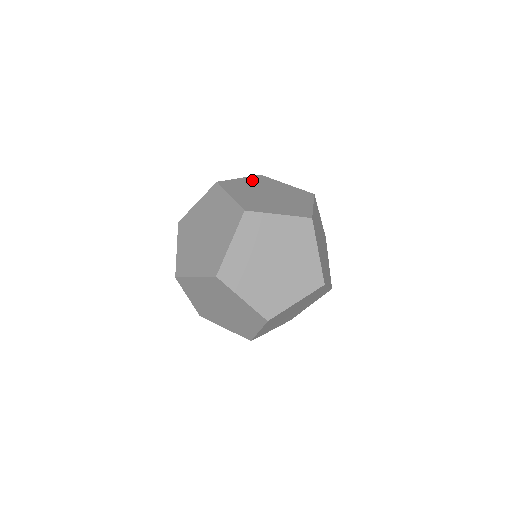
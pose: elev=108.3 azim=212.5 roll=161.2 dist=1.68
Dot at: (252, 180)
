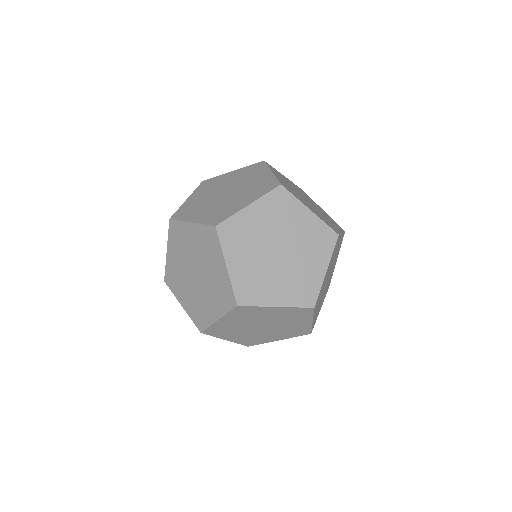
Dot at: (199, 192)
